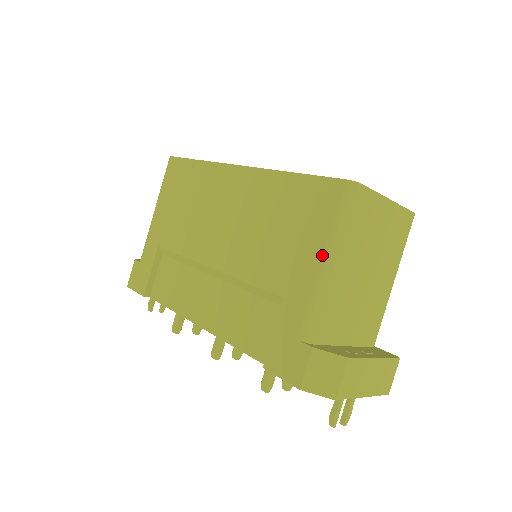
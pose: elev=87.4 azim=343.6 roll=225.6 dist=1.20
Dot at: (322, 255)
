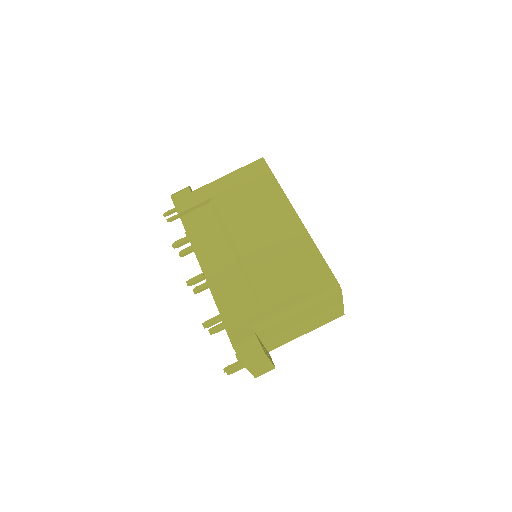
Dot at: (297, 302)
